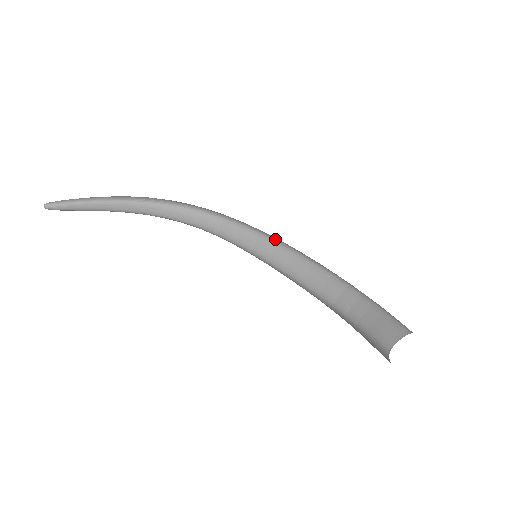
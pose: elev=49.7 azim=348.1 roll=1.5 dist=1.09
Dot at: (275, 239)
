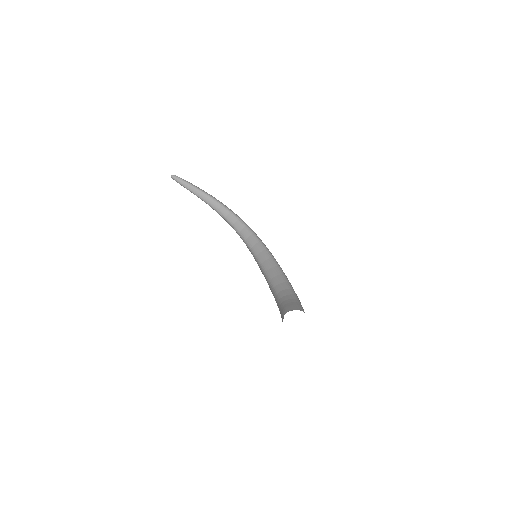
Dot at: occluded
